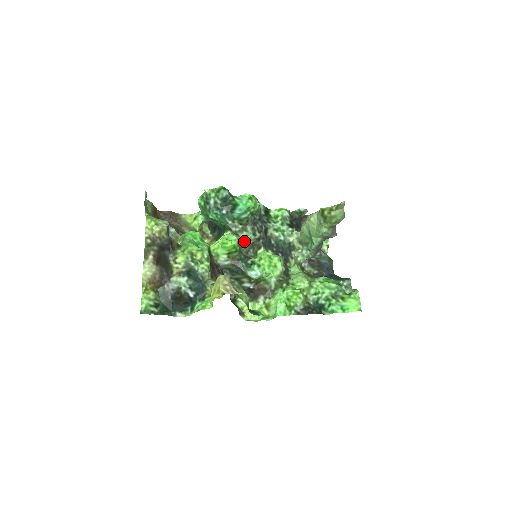
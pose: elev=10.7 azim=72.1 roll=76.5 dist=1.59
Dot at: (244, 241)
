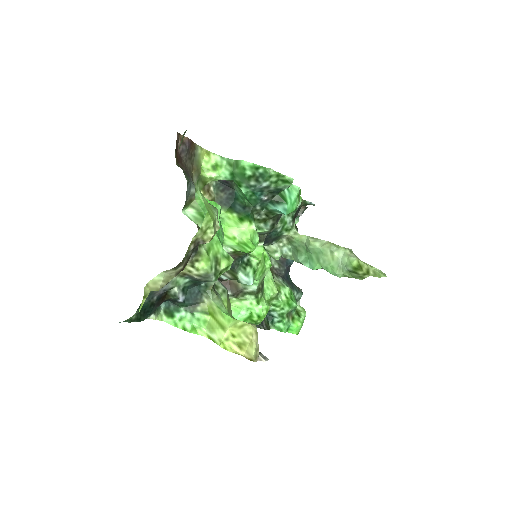
Dot at: occluded
